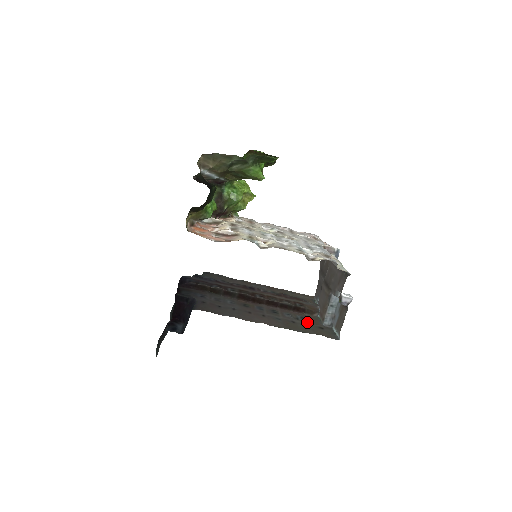
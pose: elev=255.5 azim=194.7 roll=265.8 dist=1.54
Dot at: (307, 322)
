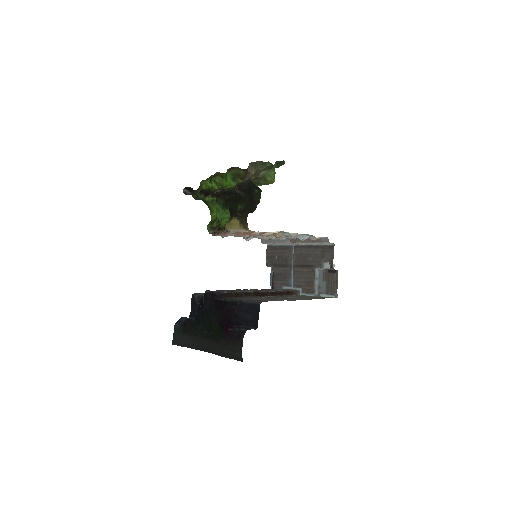
Dot at: occluded
